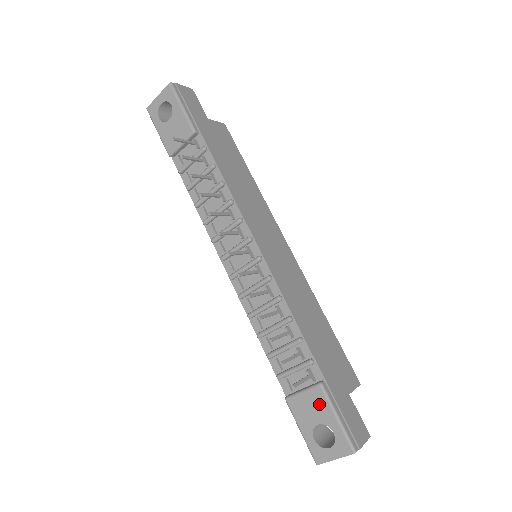
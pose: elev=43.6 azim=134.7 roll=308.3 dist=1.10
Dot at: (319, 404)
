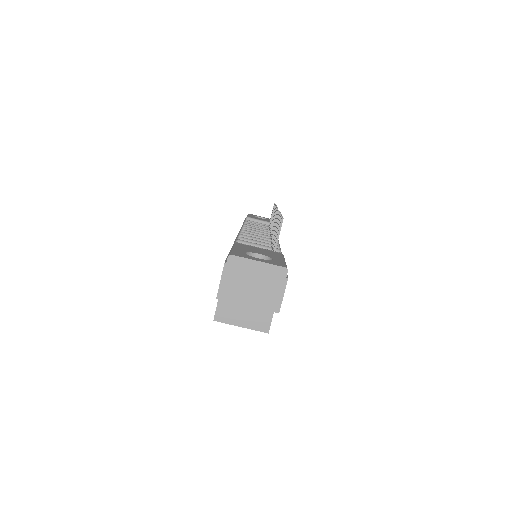
Dot at: (272, 253)
